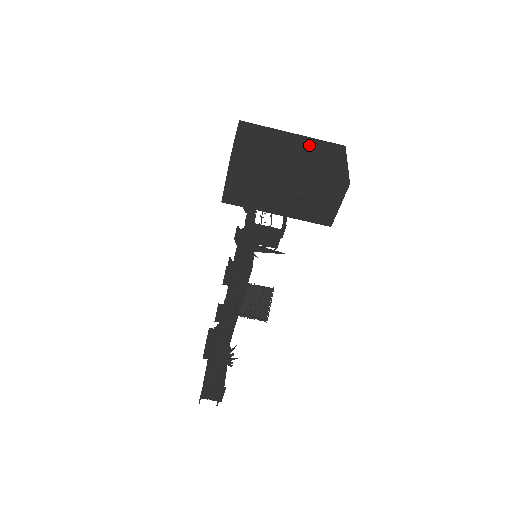
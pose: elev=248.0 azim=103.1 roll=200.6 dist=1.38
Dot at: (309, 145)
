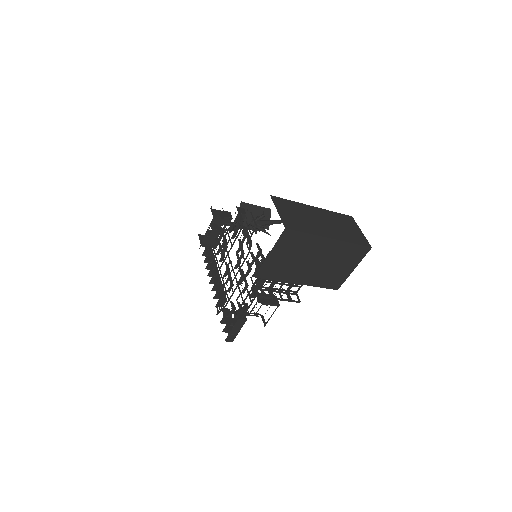
Dot at: (336, 253)
